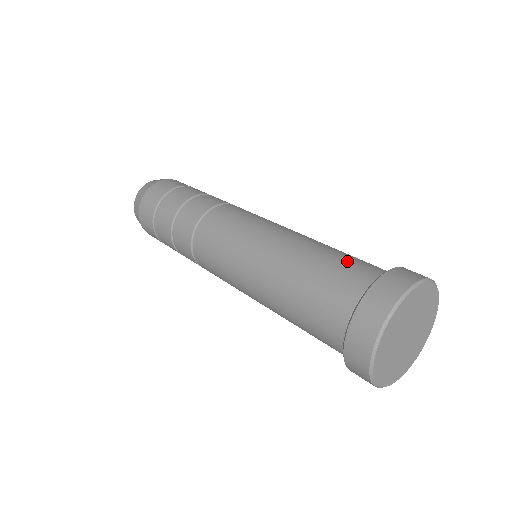
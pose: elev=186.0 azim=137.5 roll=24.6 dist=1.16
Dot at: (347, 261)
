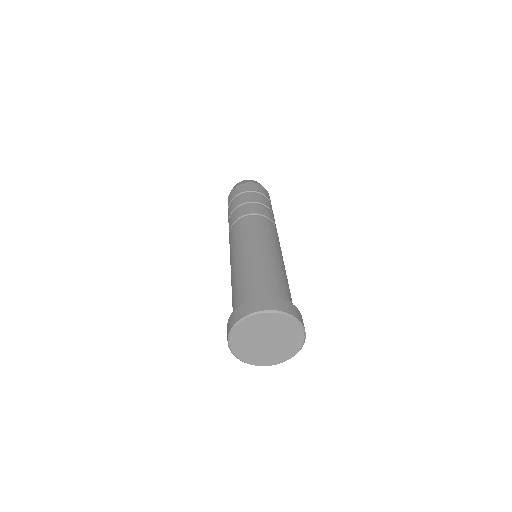
Dot at: (250, 284)
